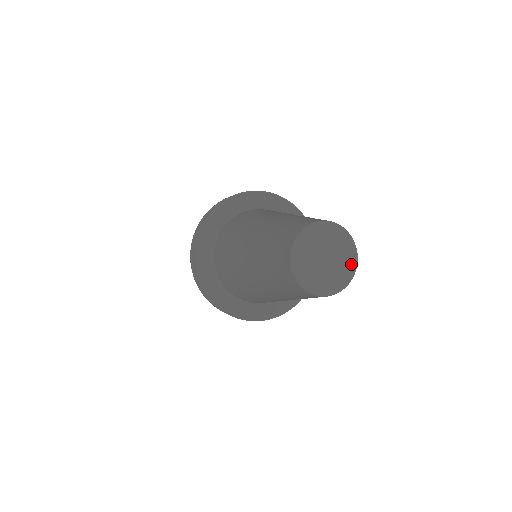
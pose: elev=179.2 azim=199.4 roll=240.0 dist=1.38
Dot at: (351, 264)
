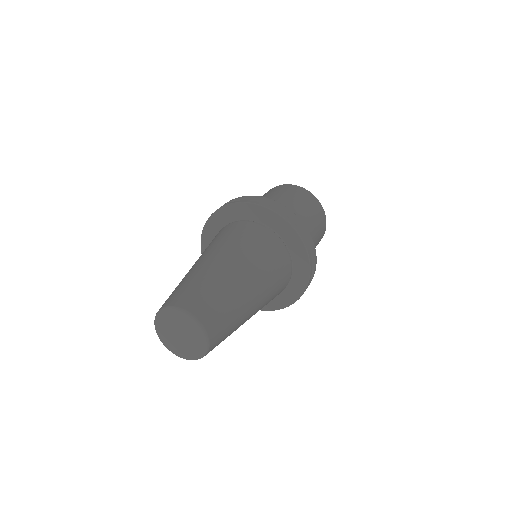
Dot at: (202, 341)
